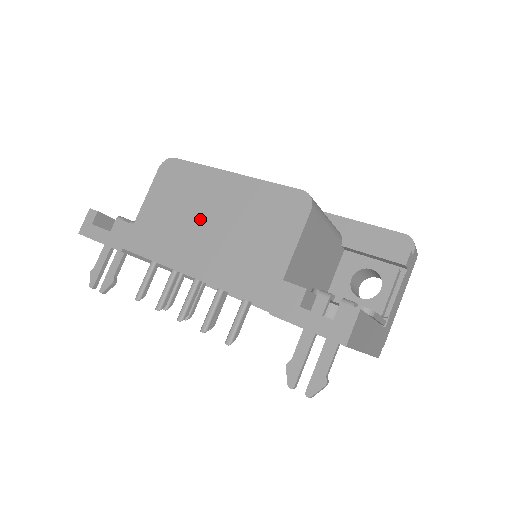
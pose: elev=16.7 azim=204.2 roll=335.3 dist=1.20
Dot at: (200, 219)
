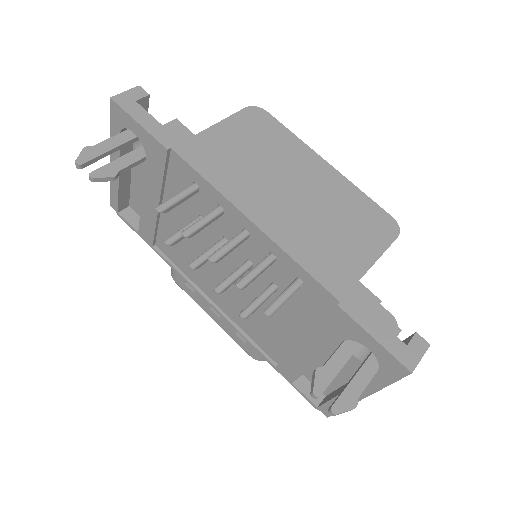
Dot at: (281, 178)
